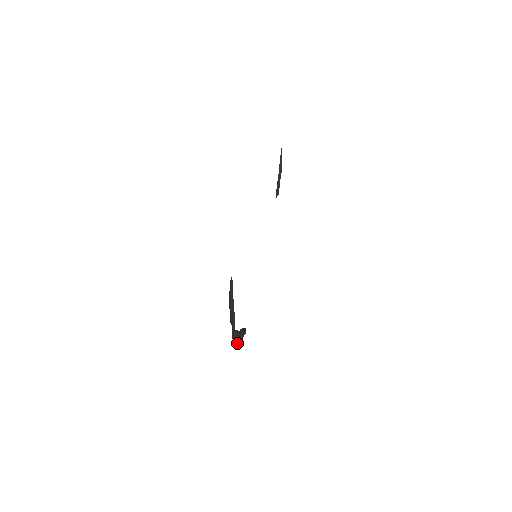
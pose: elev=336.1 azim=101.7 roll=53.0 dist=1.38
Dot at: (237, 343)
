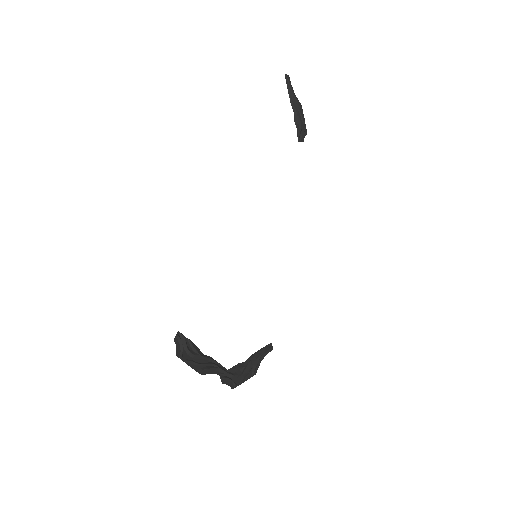
Dot at: (241, 379)
